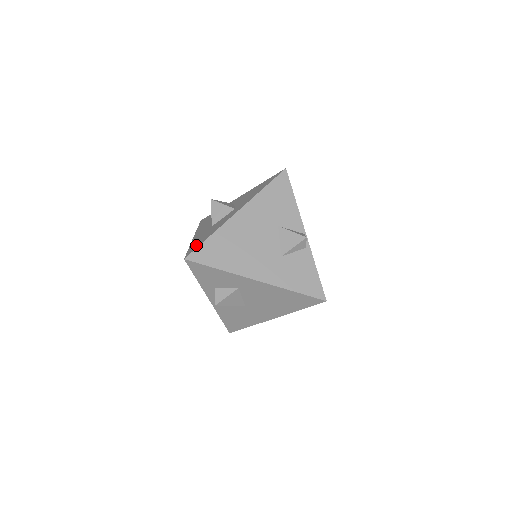
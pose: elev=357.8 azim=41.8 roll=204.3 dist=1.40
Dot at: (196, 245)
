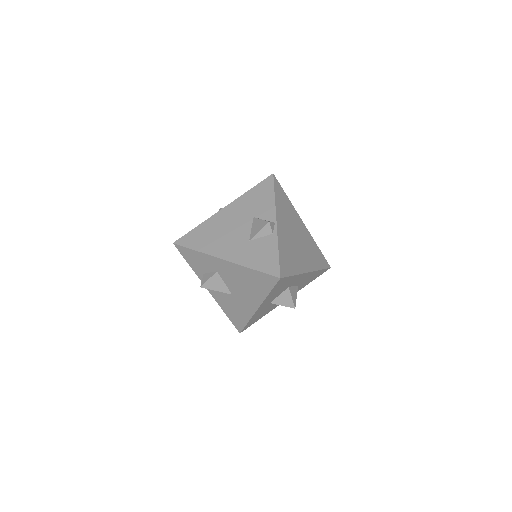
Dot at: occluded
